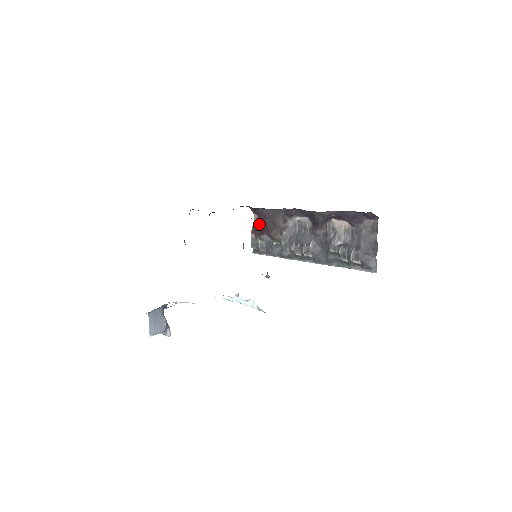
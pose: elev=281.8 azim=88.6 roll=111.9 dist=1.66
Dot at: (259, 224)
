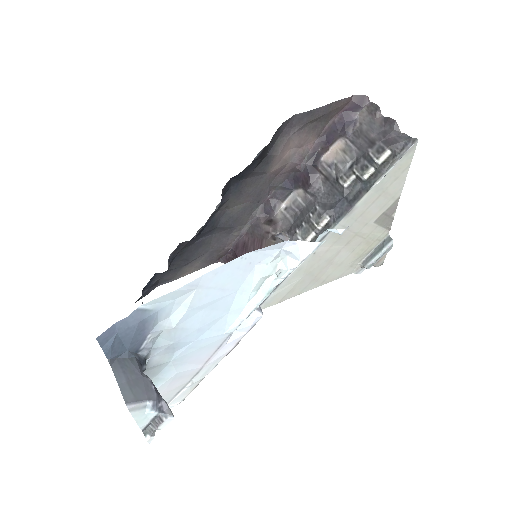
Dot at: occluded
